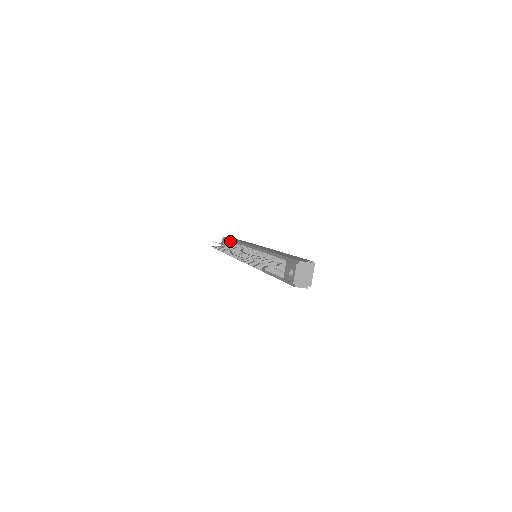
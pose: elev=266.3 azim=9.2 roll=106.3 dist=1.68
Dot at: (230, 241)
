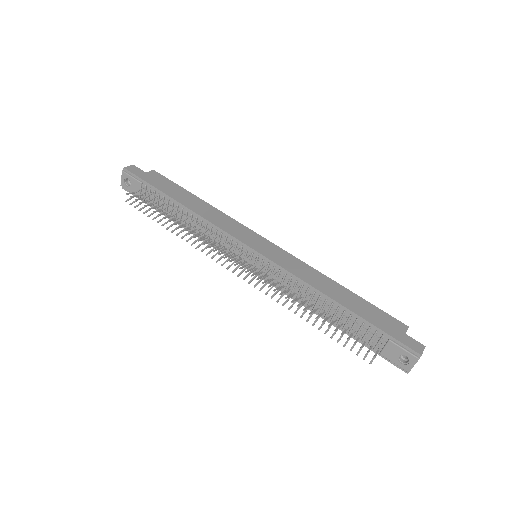
Dot at: (164, 197)
